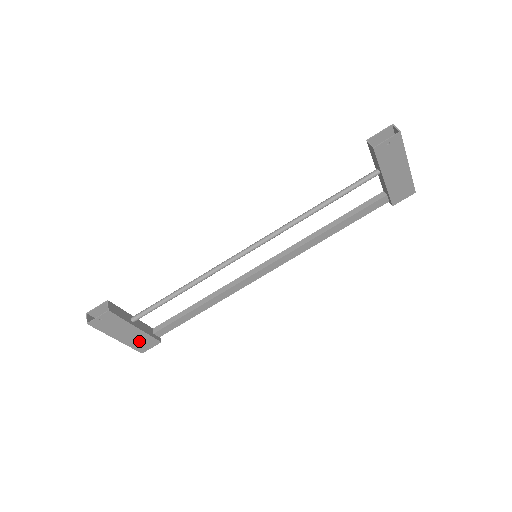
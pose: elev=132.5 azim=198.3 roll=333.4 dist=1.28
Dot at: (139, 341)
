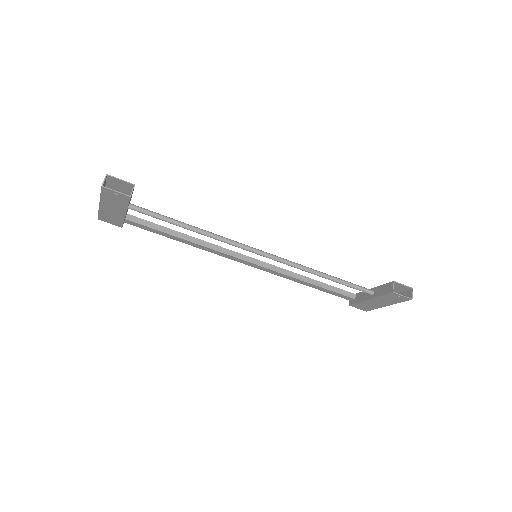
Dot at: (111, 216)
